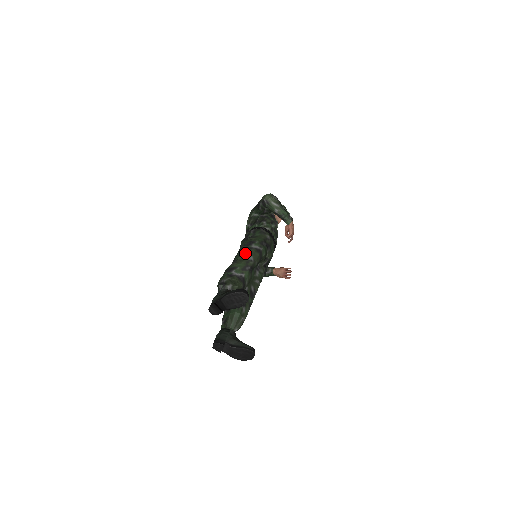
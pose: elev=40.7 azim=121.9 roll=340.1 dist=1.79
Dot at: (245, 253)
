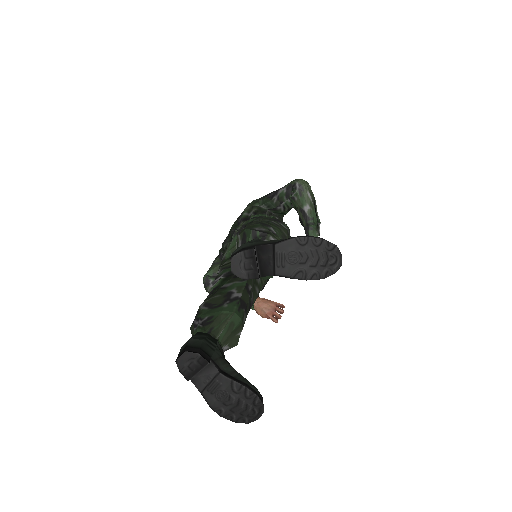
Dot at: (276, 223)
